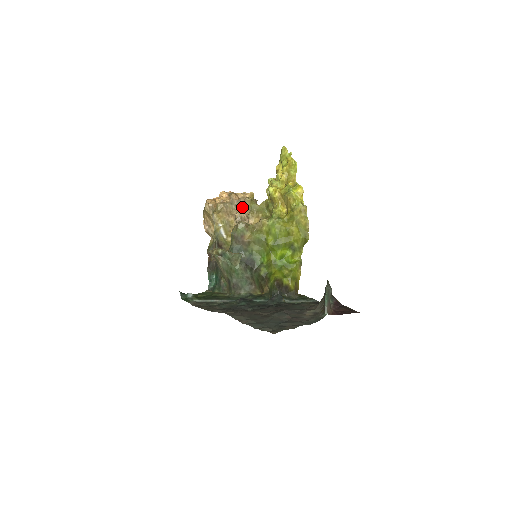
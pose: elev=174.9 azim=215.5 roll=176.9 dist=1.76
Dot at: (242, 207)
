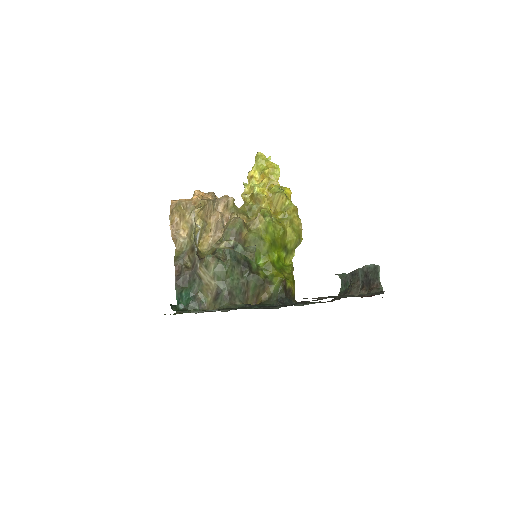
Dot at: (224, 207)
